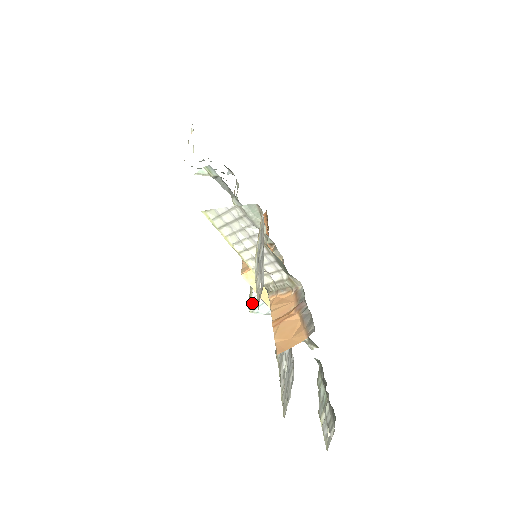
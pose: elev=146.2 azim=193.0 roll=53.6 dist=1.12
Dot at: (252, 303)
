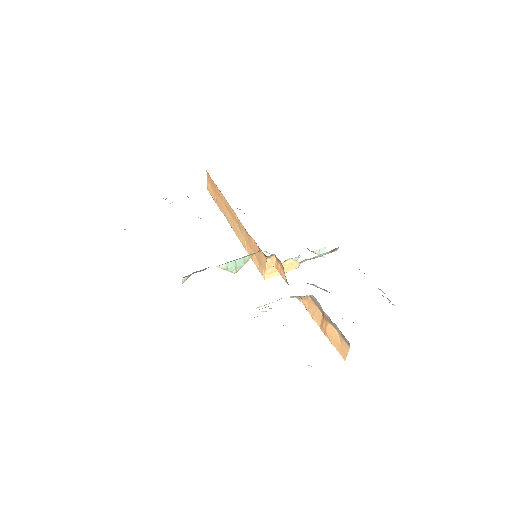
Dot at: occluded
